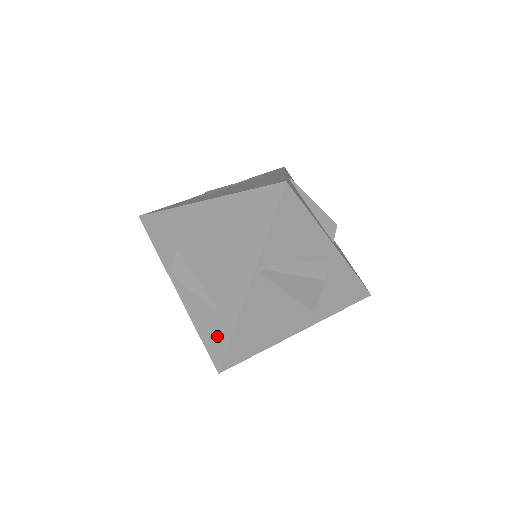
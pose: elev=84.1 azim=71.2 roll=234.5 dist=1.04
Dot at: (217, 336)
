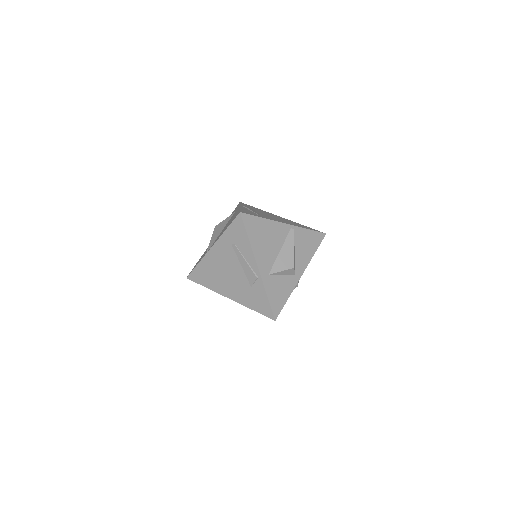
Dot at: (252, 214)
